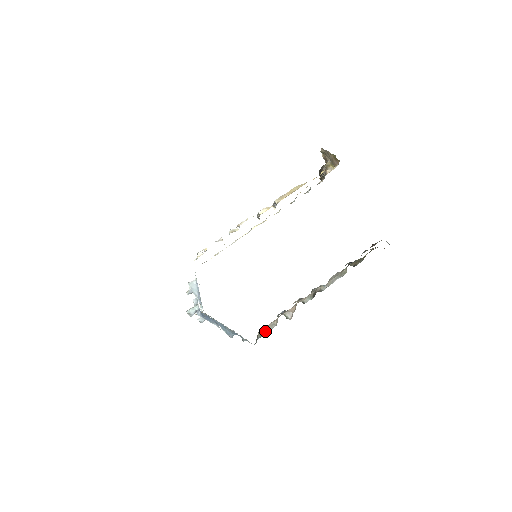
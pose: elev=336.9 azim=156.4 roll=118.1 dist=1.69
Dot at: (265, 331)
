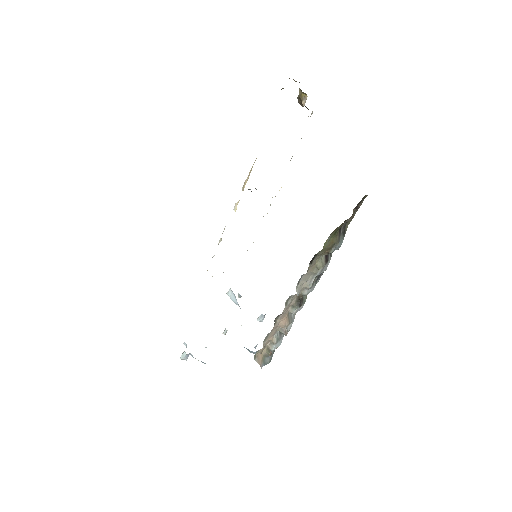
Dot at: (268, 351)
